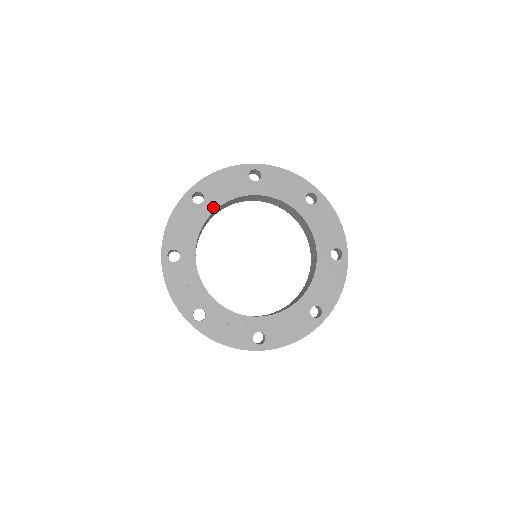
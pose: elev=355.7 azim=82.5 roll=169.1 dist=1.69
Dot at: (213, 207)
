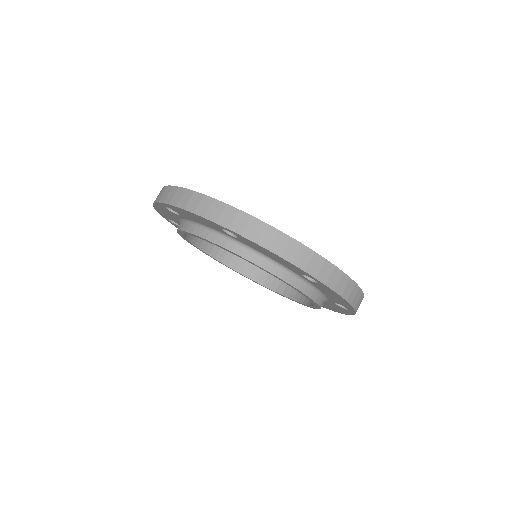
Dot at: occluded
